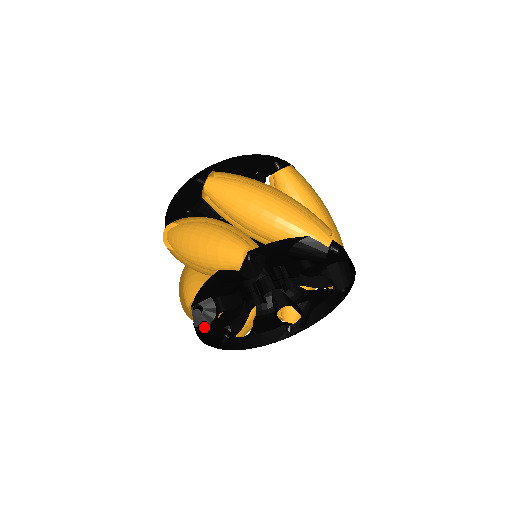
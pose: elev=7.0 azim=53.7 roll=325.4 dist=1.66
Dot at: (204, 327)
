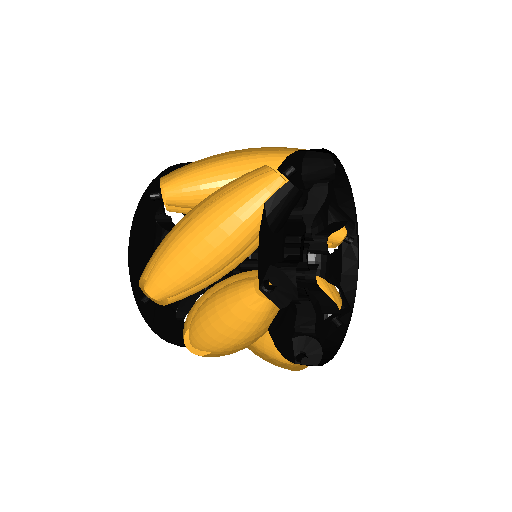
Dot at: (263, 231)
